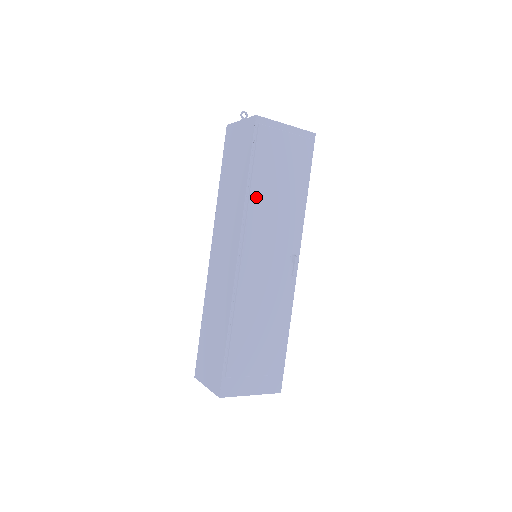
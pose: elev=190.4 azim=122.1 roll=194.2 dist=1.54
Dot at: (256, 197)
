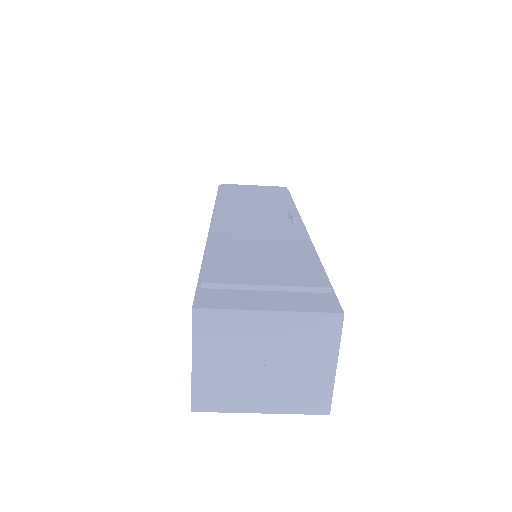
Dot at: (226, 201)
